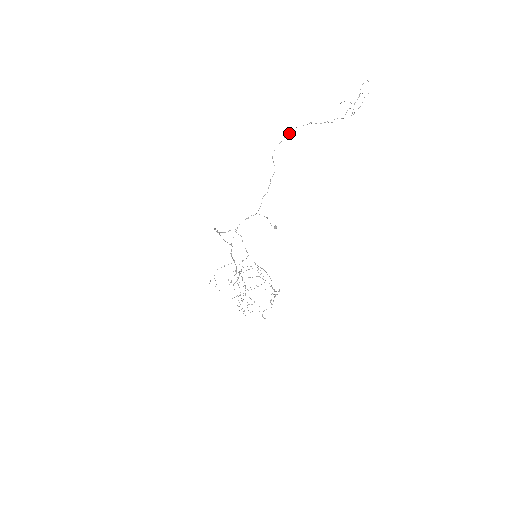
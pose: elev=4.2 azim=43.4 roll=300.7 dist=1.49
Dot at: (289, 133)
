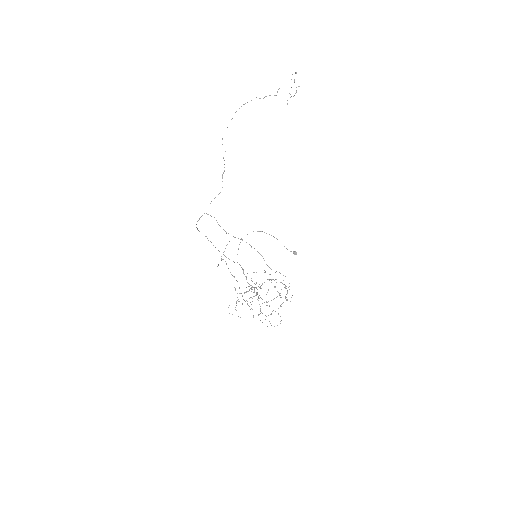
Dot at: occluded
